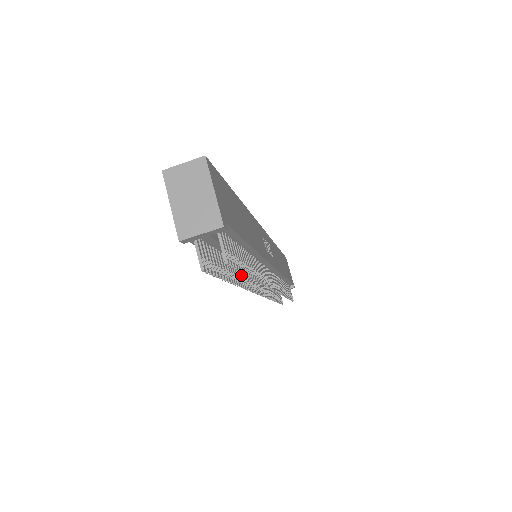
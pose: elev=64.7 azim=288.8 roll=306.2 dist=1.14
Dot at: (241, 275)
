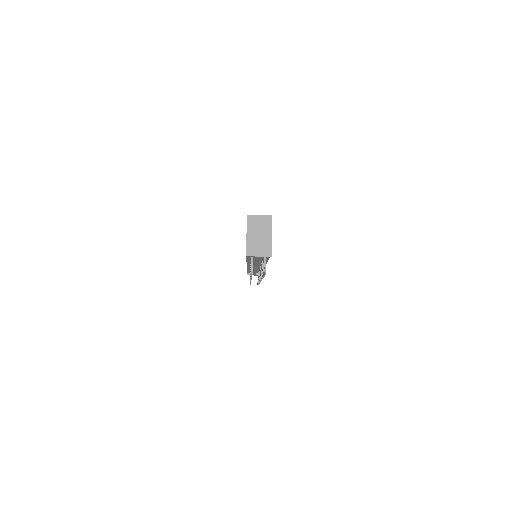
Dot at: occluded
